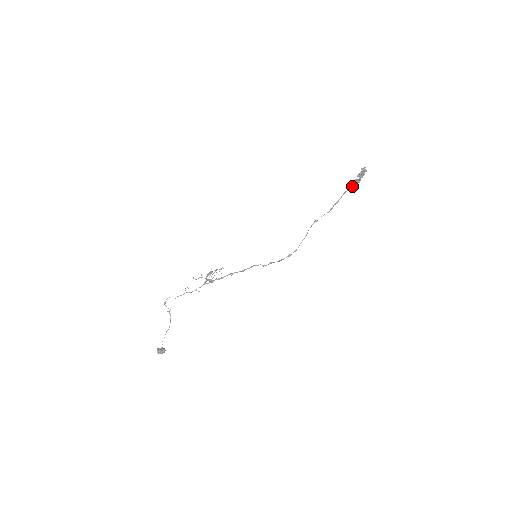
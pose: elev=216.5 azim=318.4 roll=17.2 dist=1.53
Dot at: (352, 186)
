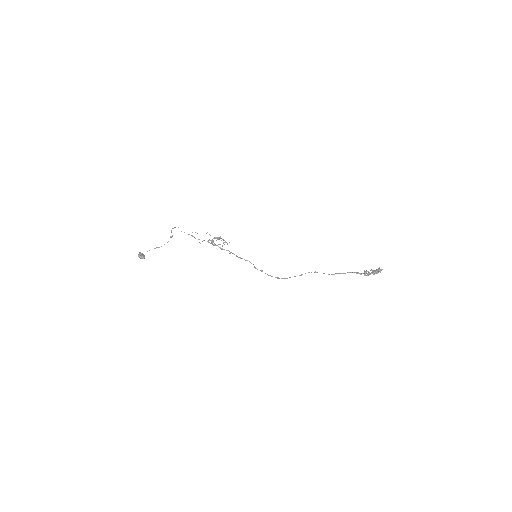
Dot at: (361, 273)
